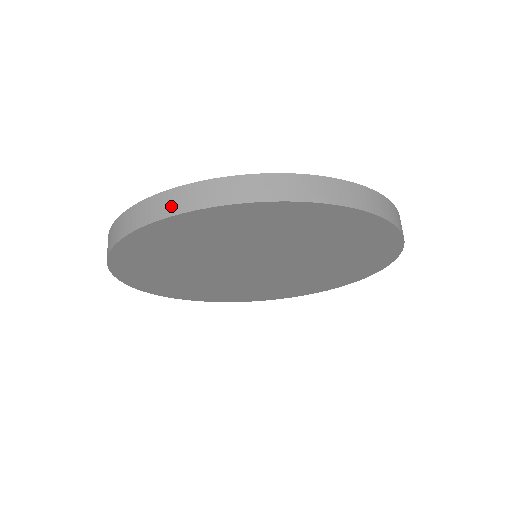
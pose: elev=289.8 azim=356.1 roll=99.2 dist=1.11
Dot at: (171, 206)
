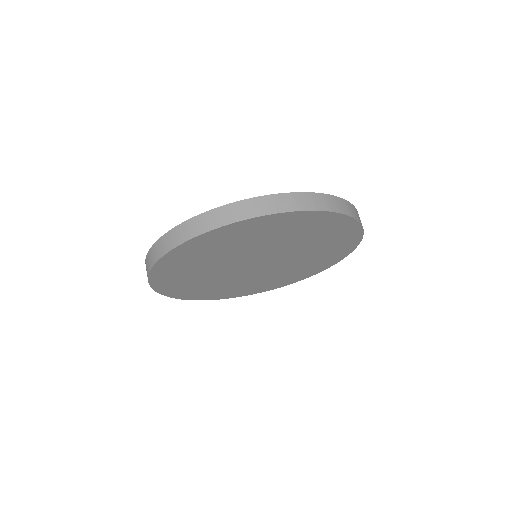
Dot at: (293, 204)
